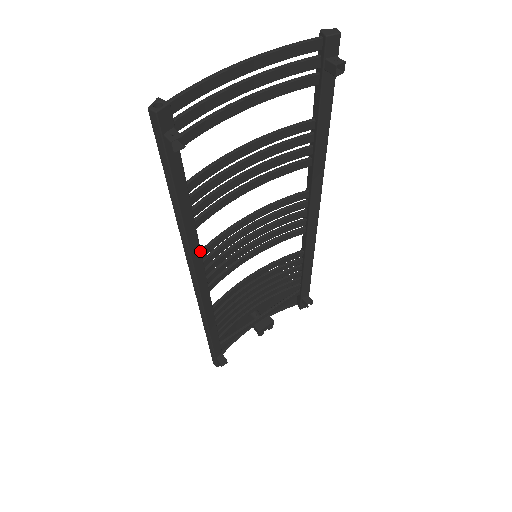
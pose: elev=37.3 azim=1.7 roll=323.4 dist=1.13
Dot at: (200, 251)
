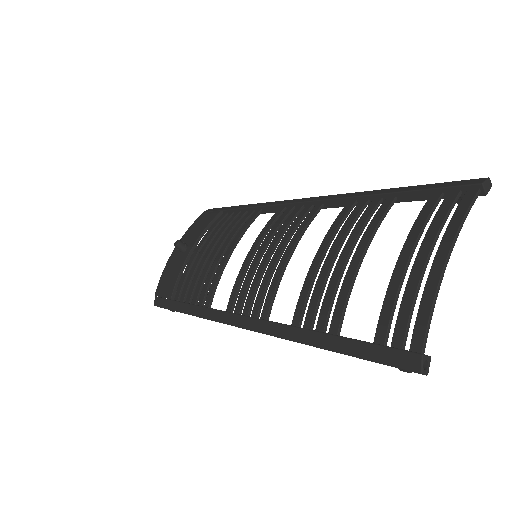
Dot at: occluded
